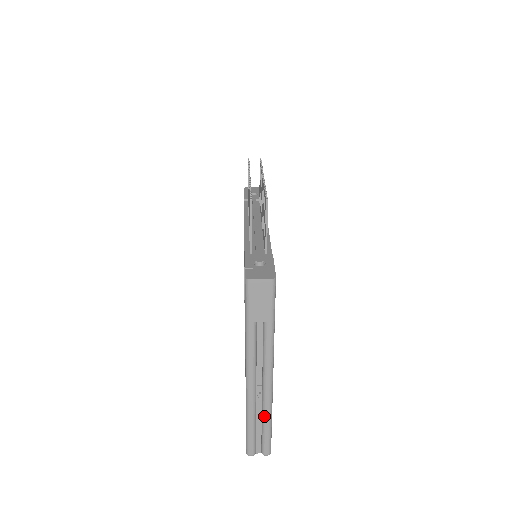
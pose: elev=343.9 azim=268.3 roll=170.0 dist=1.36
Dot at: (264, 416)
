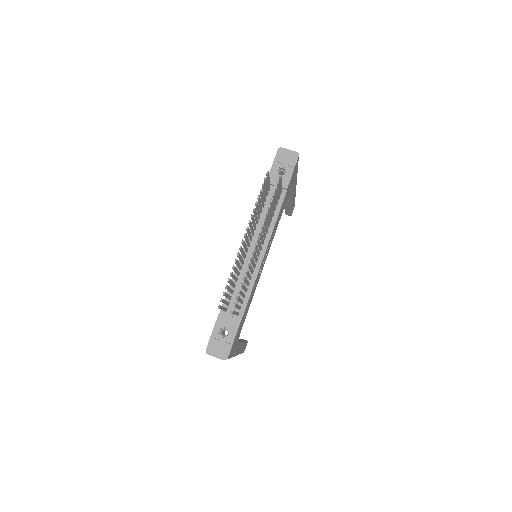
Dot at: occluded
